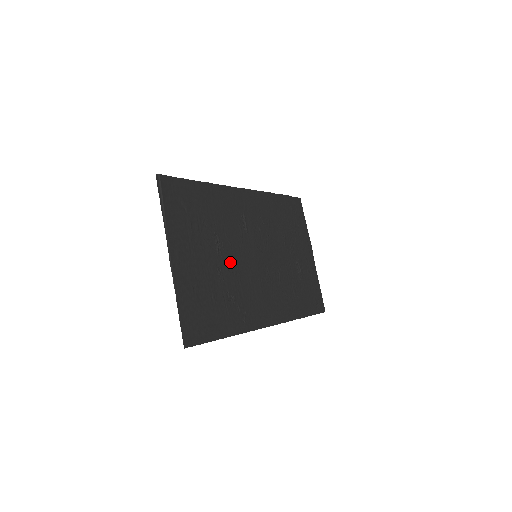
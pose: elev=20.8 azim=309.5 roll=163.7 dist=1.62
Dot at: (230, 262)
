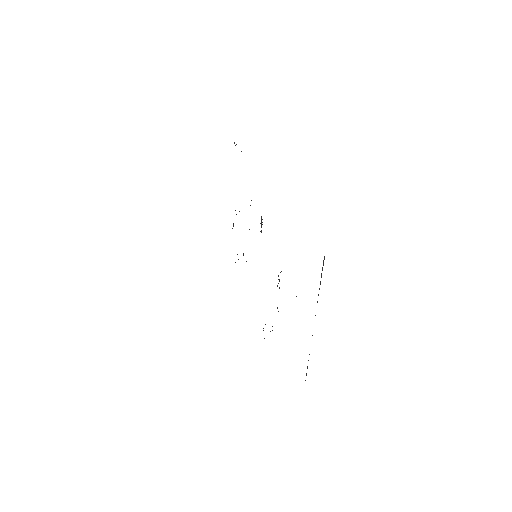
Dot at: occluded
